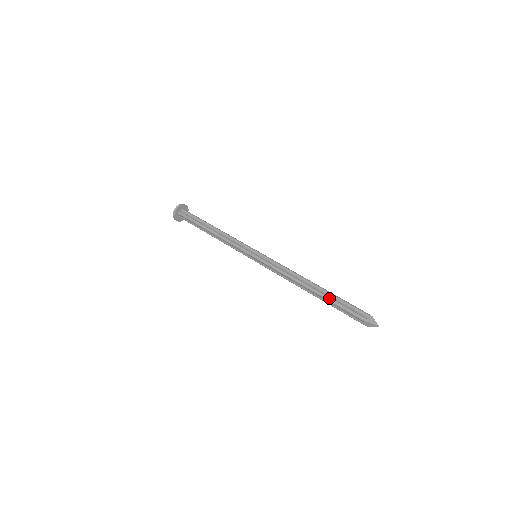
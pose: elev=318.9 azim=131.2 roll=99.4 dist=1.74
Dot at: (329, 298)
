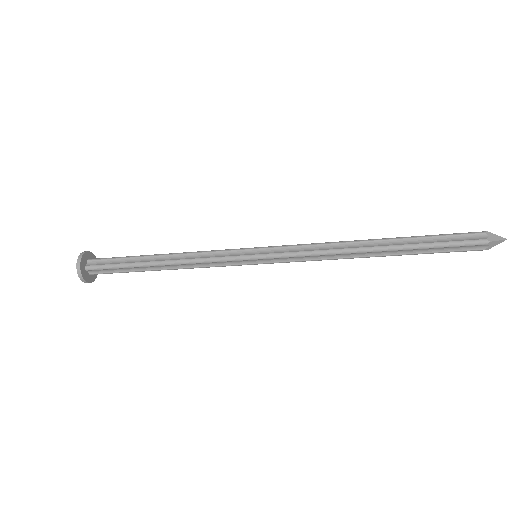
Dot at: occluded
